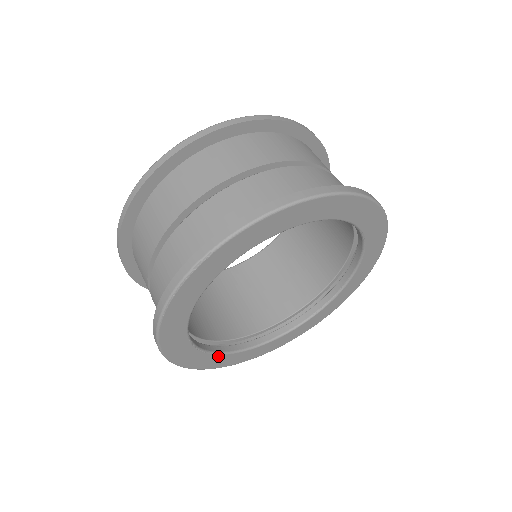
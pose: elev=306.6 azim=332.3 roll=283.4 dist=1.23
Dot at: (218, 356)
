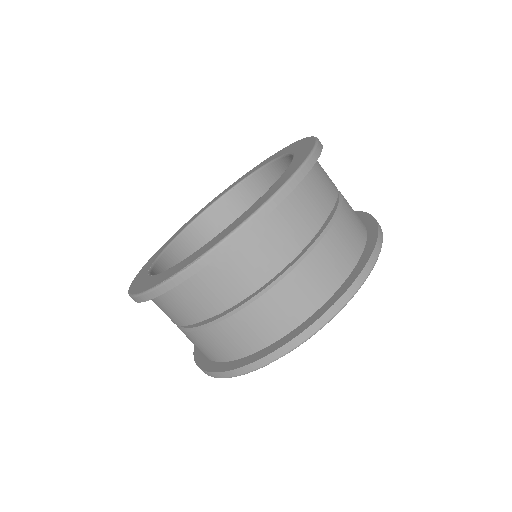
Dot at: occluded
